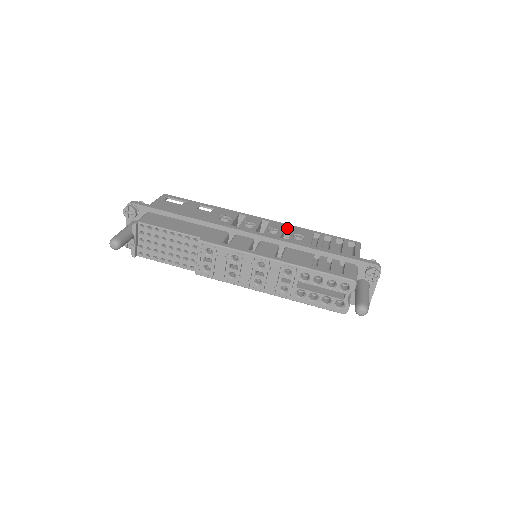
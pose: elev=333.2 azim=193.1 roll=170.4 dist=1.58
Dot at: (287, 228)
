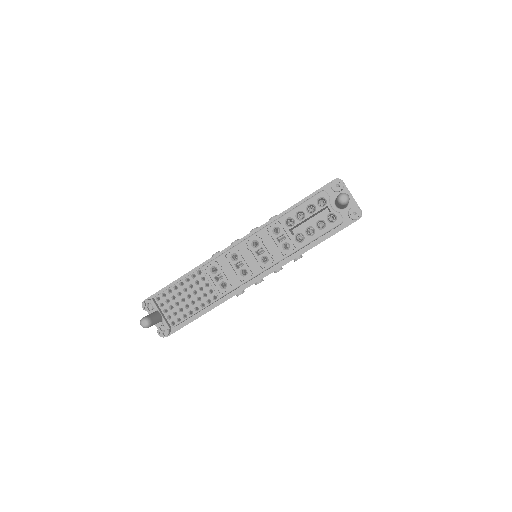
Dot at: occluded
